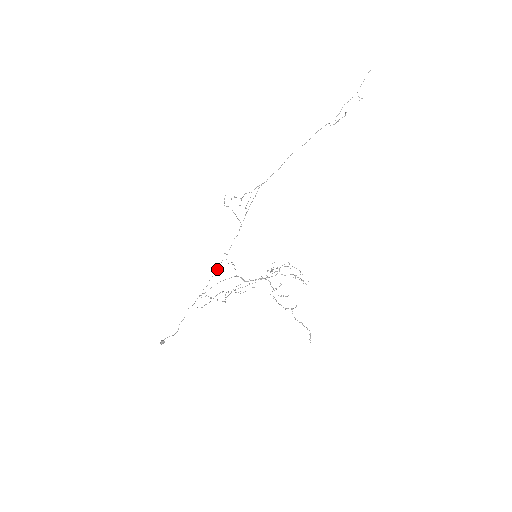
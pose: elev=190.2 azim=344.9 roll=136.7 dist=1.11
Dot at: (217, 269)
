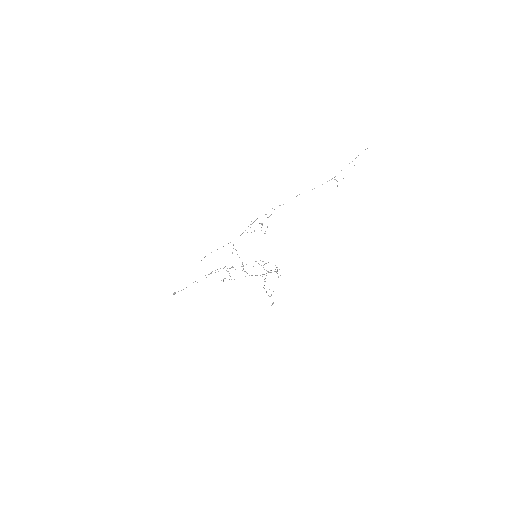
Dot at: occluded
